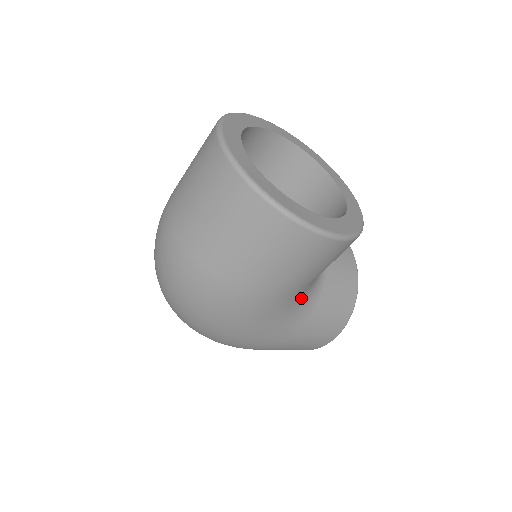
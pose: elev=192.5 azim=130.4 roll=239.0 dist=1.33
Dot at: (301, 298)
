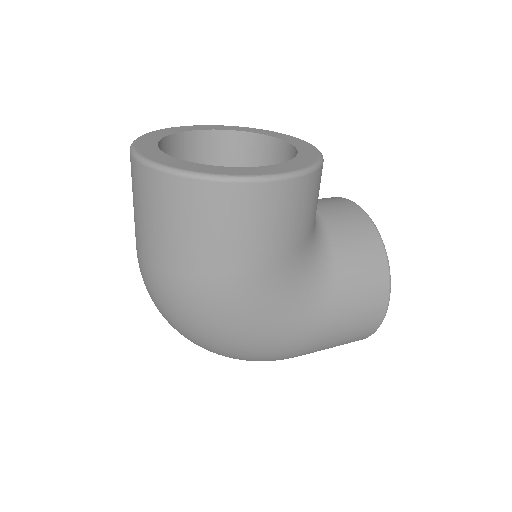
Dot at: (303, 270)
